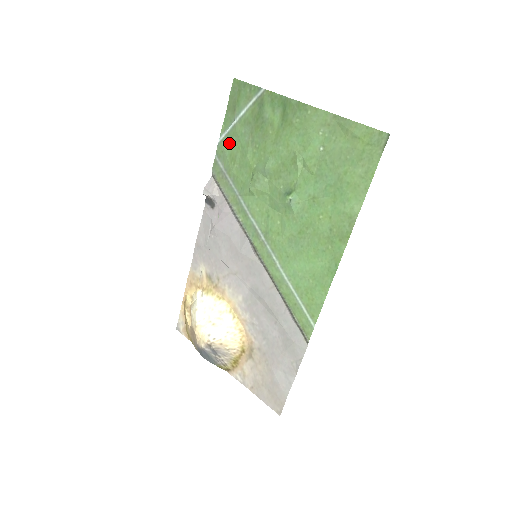
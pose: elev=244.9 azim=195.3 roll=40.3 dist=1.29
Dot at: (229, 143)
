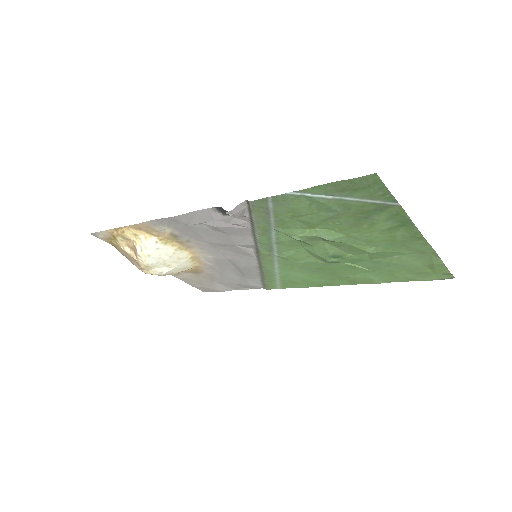
Dot at: (302, 203)
